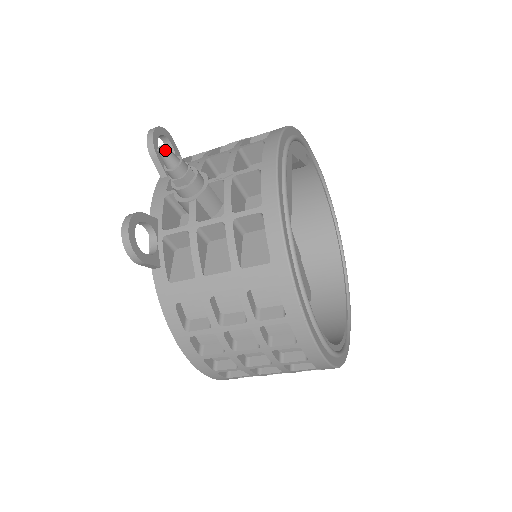
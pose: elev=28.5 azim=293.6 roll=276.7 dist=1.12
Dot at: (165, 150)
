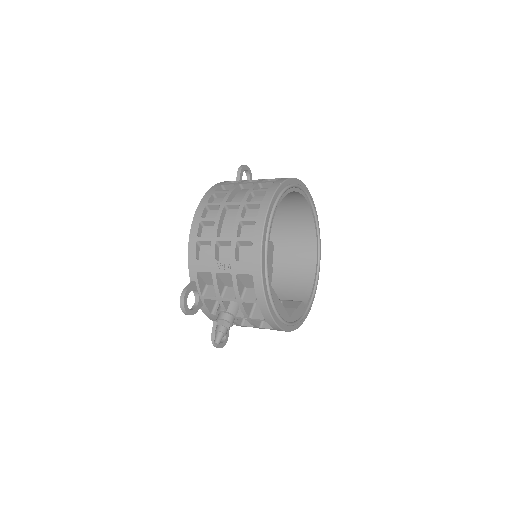
Dot at: occluded
